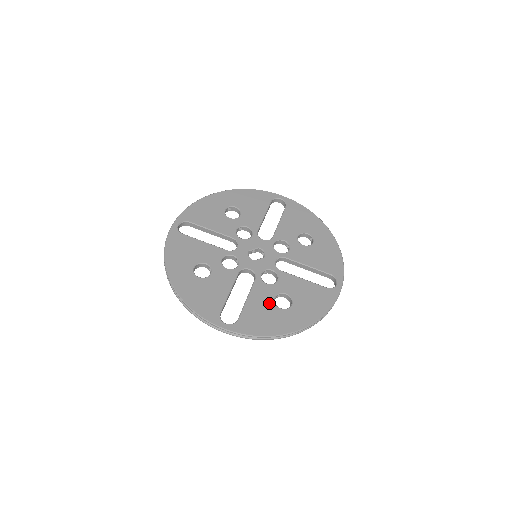
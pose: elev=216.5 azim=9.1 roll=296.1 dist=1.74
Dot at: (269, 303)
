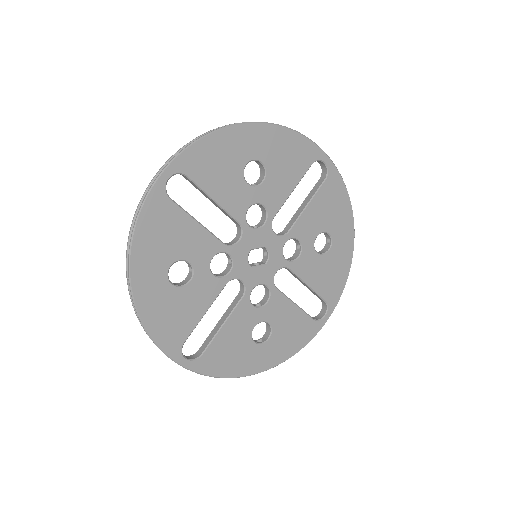
Dot at: (245, 334)
